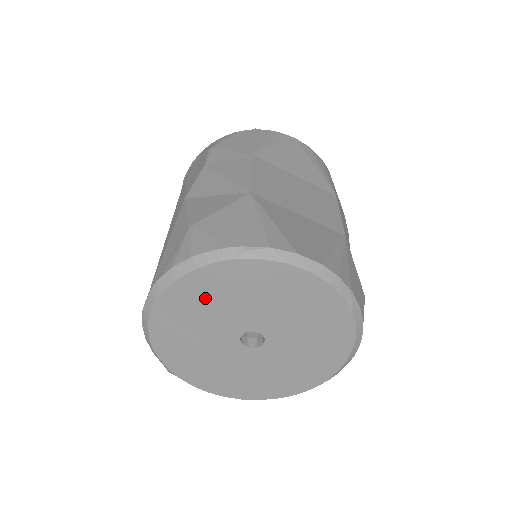
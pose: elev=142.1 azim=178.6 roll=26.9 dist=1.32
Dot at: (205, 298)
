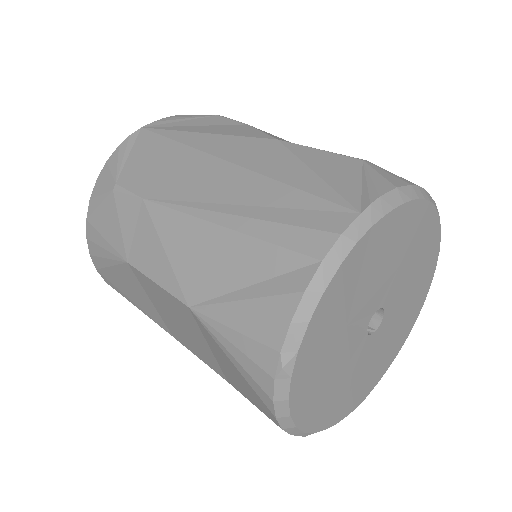
Dot at: (396, 243)
